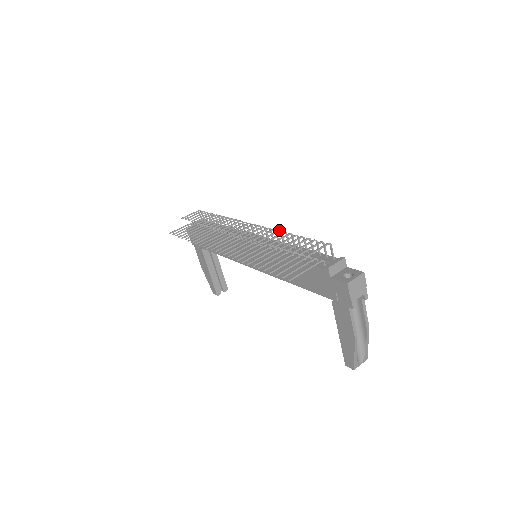
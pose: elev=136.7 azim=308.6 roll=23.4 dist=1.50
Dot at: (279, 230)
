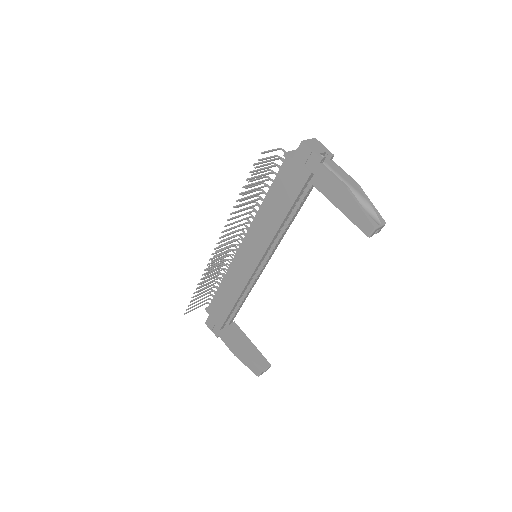
Dot at: occluded
